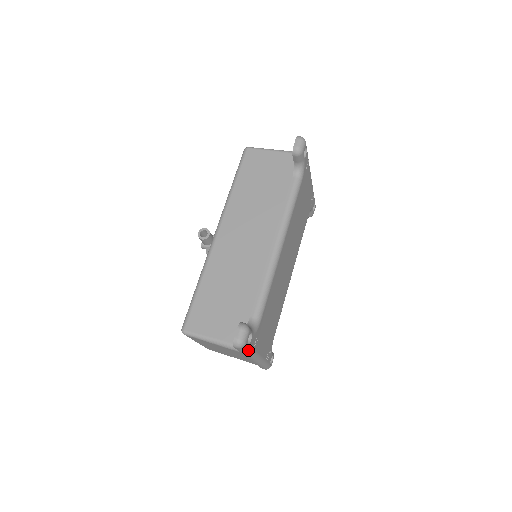
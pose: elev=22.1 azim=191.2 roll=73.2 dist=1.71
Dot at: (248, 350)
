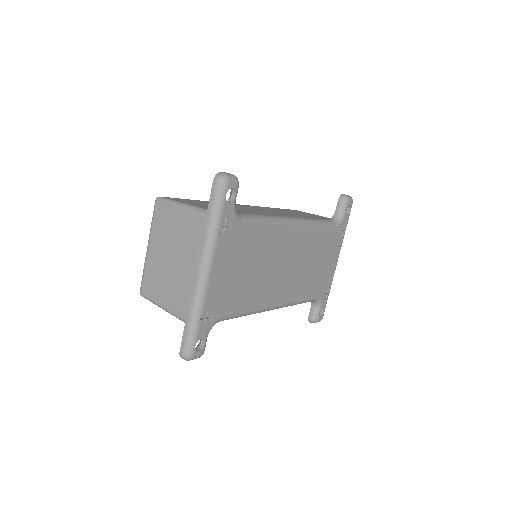
Dot at: (218, 211)
